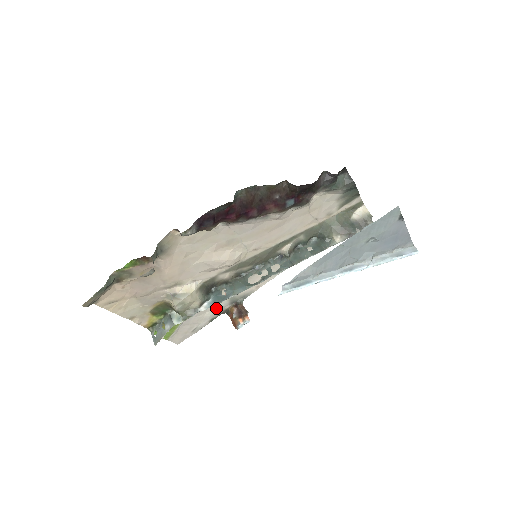
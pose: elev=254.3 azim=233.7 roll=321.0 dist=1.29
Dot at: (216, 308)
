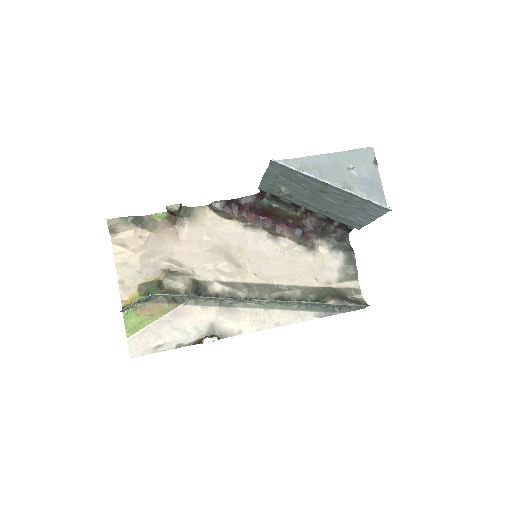
Dot at: (192, 329)
